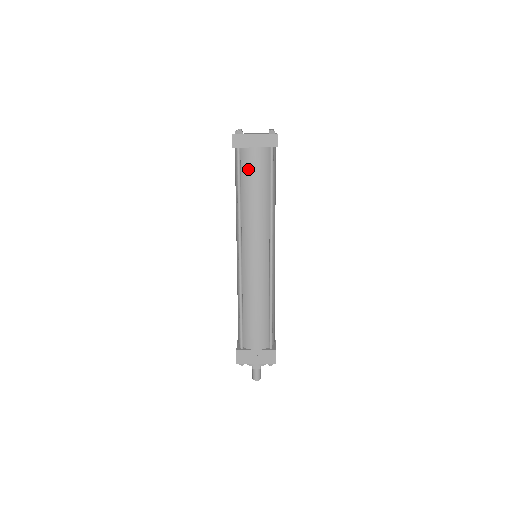
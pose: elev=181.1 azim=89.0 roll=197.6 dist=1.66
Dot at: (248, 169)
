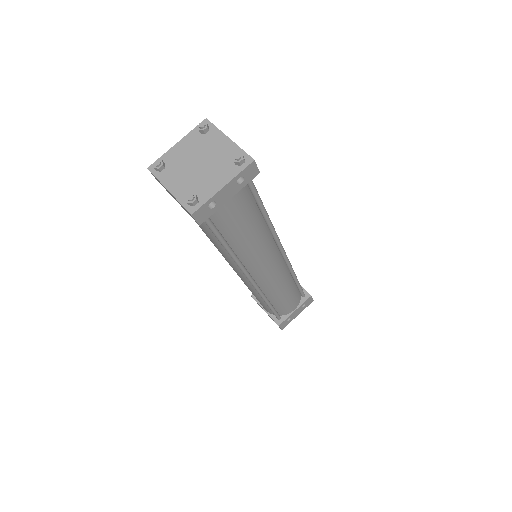
Dot at: occluded
